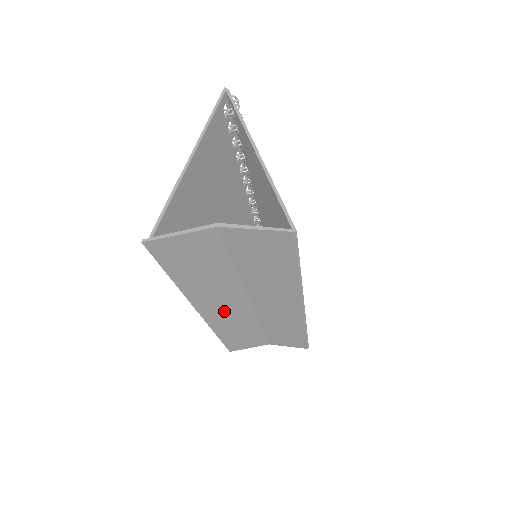
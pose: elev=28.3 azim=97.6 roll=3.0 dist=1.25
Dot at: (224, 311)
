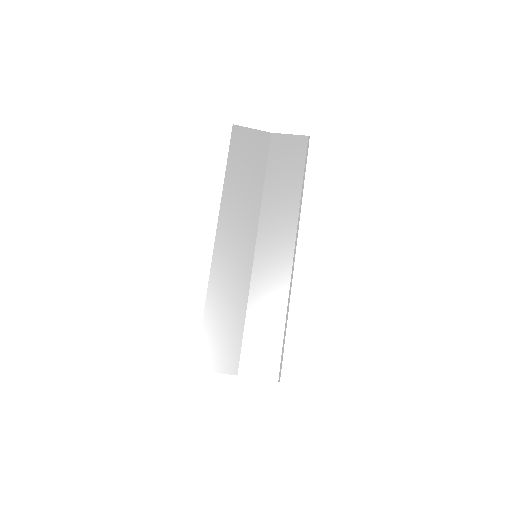
Dot at: (233, 247)
